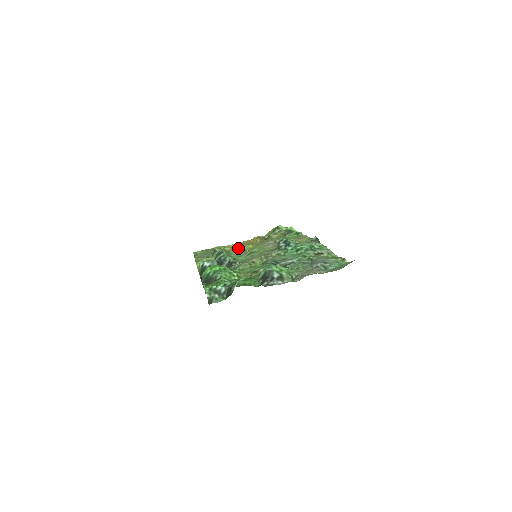
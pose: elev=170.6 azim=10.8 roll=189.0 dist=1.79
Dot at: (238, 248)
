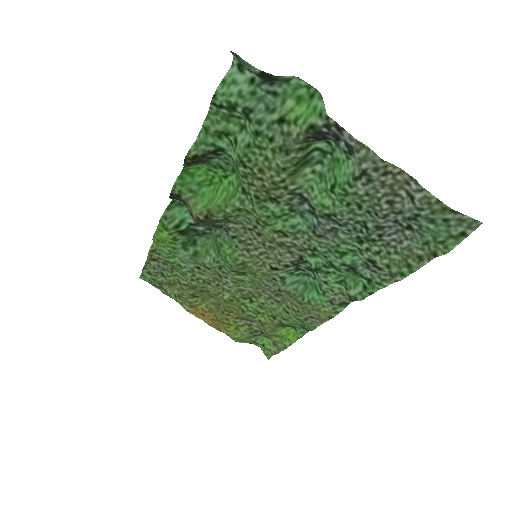
Dot at: (209, 293)
